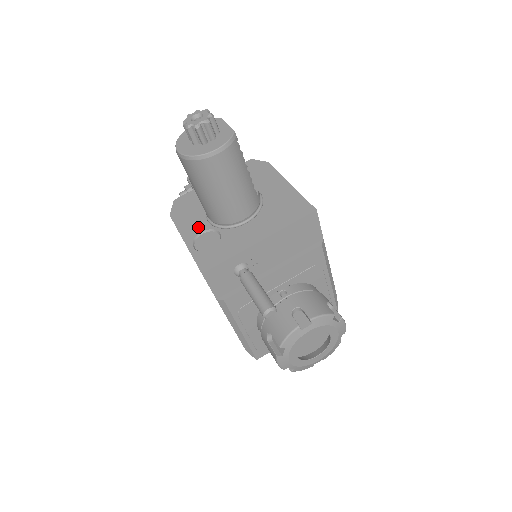
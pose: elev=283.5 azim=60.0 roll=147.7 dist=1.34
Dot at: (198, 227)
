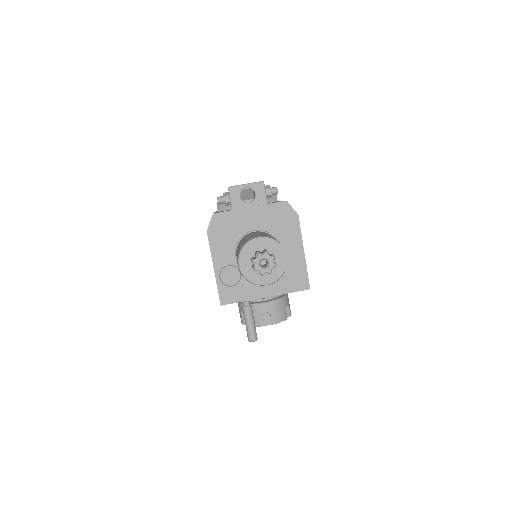
Dot at: (227, 259)
